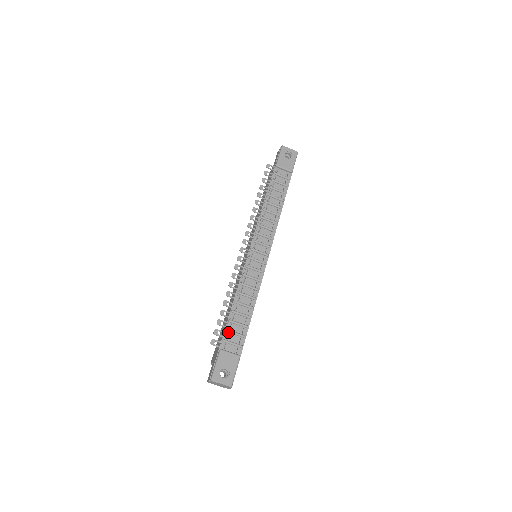
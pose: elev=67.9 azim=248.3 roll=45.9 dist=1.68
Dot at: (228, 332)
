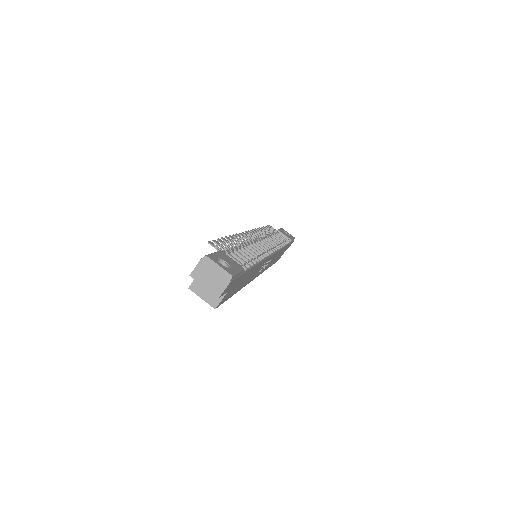
Dot at: (229, 252)
